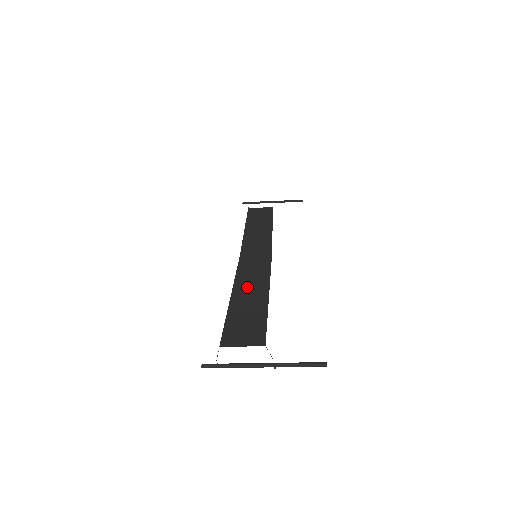
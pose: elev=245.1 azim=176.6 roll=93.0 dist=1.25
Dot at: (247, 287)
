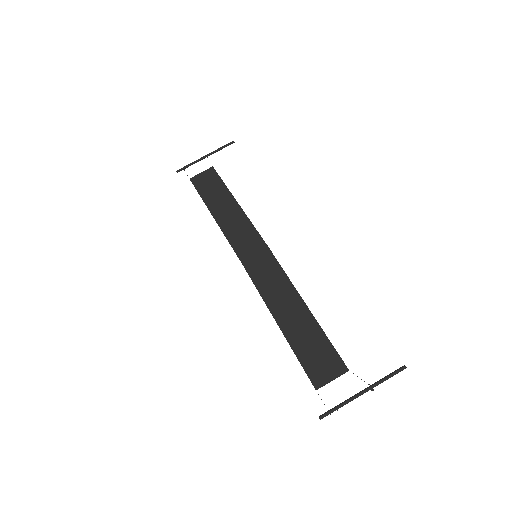
Dot at: (282, 305)
